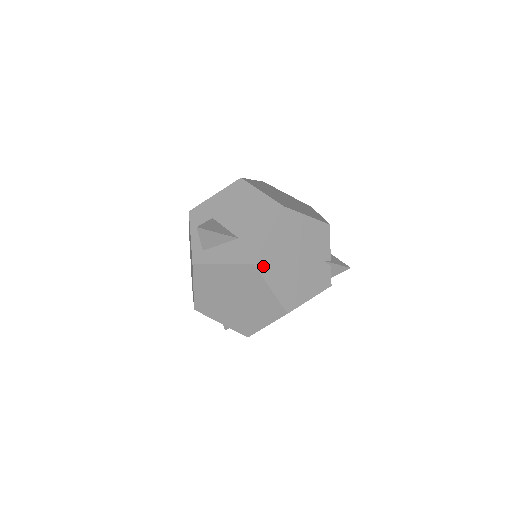
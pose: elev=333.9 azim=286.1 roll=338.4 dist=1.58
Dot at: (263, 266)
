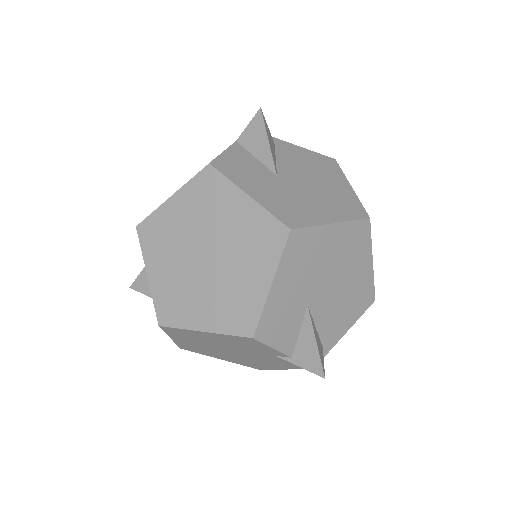
Dot at: (192, 350)
